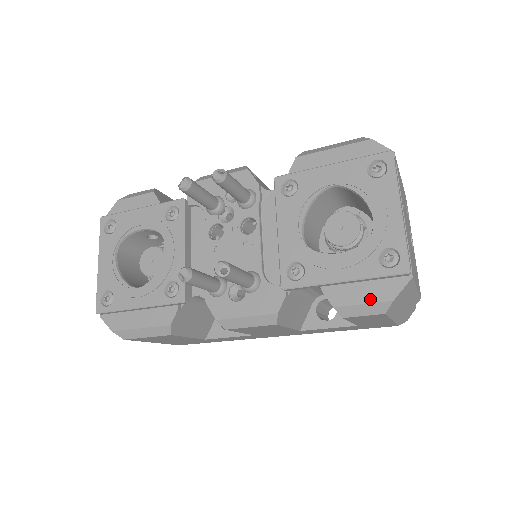
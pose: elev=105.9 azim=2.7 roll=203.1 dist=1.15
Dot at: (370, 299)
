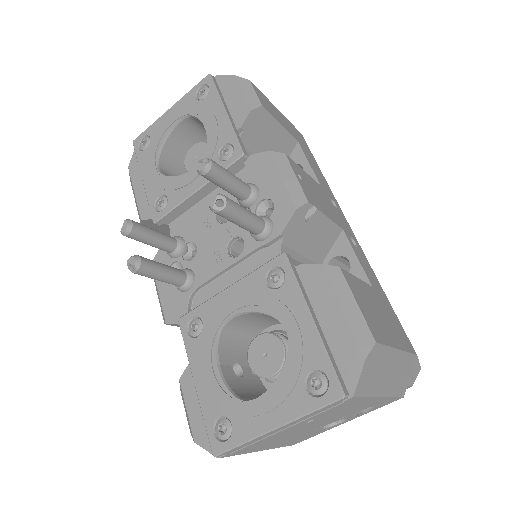
Dot at: (192, 416)
